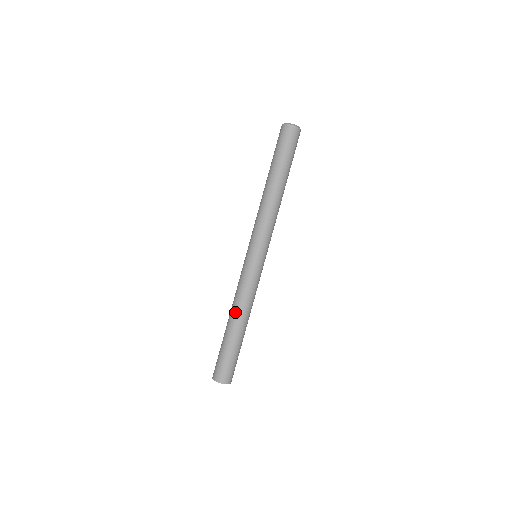
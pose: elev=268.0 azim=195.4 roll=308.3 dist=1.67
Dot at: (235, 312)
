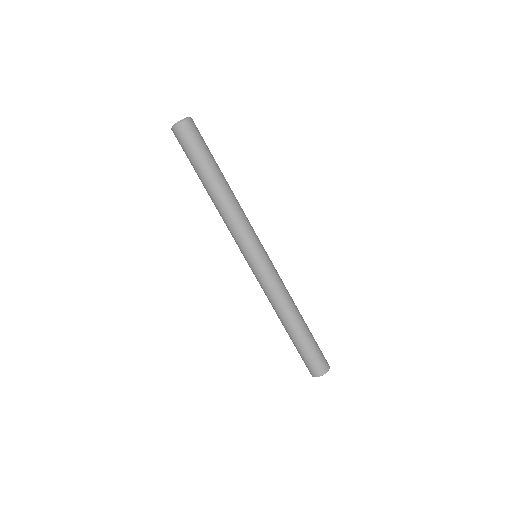
Dot at: (280, 315)
